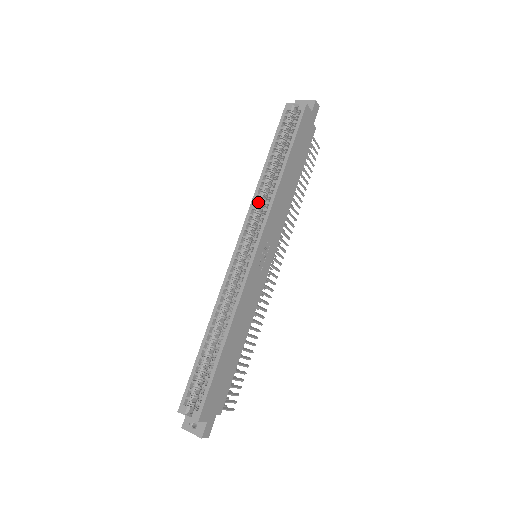
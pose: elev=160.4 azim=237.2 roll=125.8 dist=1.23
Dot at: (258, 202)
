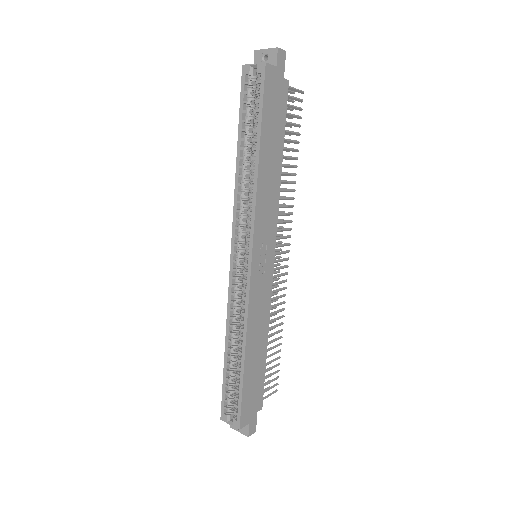
Dot at: (240, 203)
